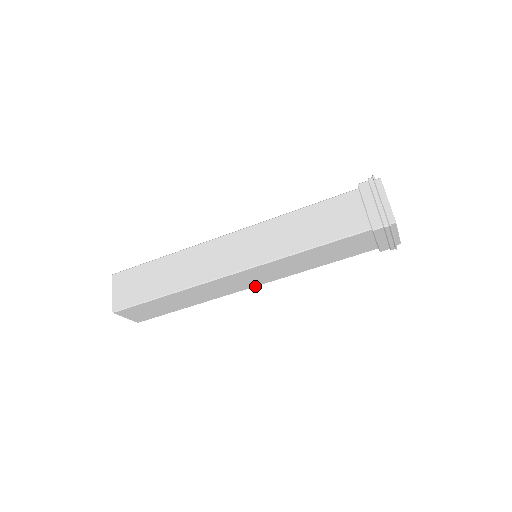
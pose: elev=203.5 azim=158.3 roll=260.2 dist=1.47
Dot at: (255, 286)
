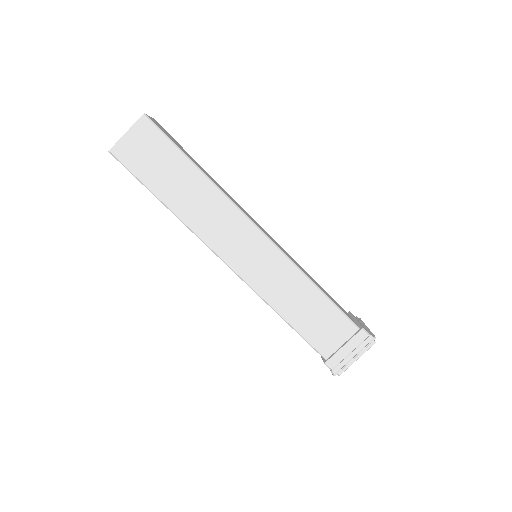
Dot at: occluded
